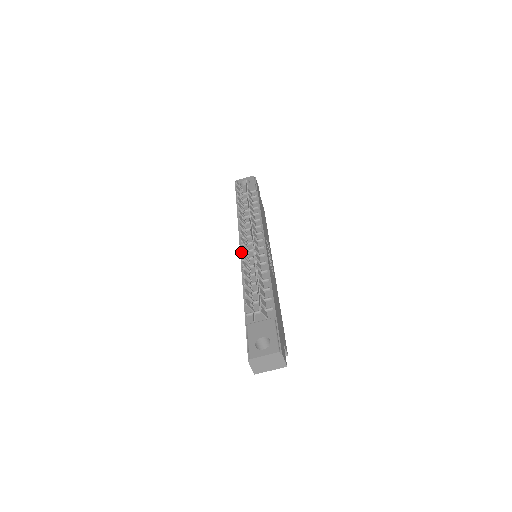
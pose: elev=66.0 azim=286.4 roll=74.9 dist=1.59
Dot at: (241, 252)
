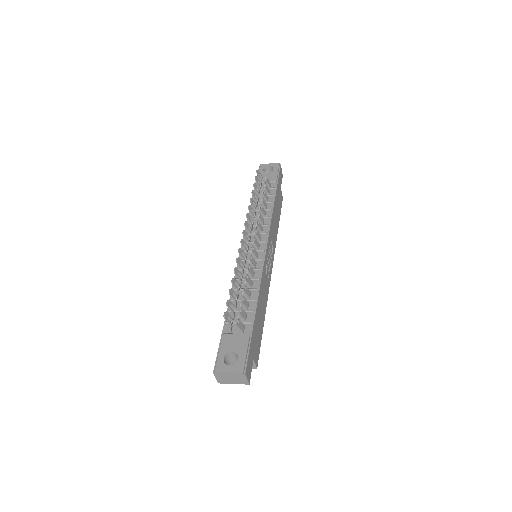
Dot at: occluded
